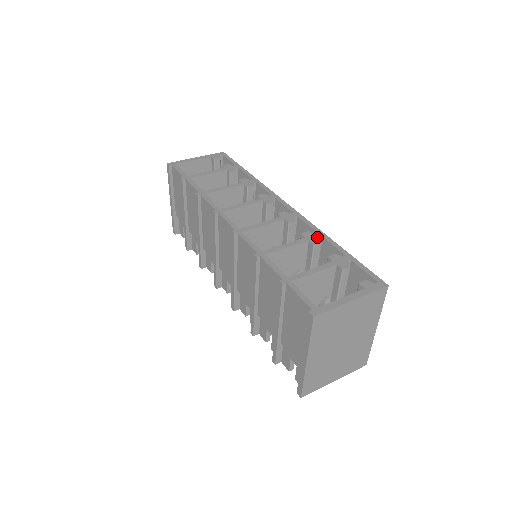
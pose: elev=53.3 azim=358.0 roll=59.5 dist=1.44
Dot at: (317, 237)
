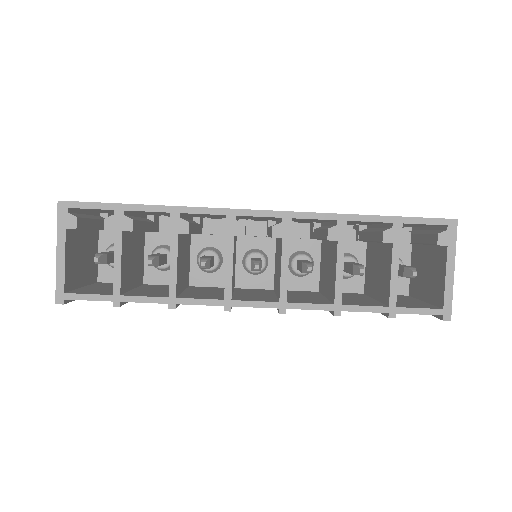
Dot at: (345, 228)
